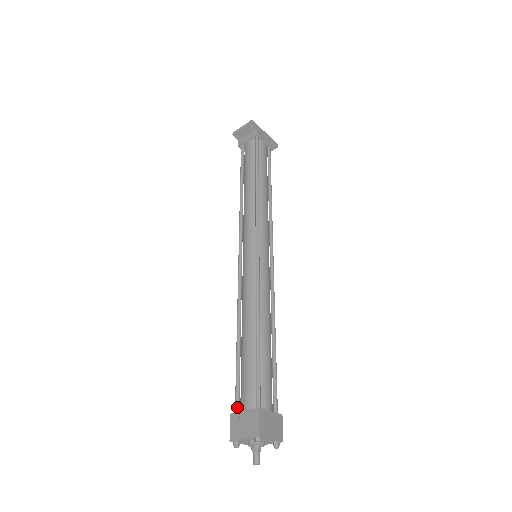
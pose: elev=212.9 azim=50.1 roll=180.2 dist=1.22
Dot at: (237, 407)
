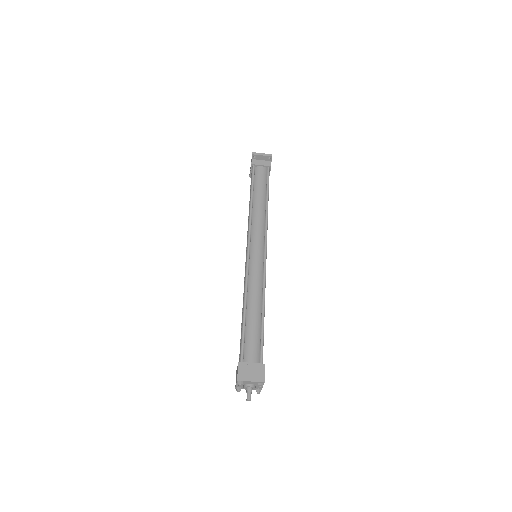
Dot at: (243, 359)
